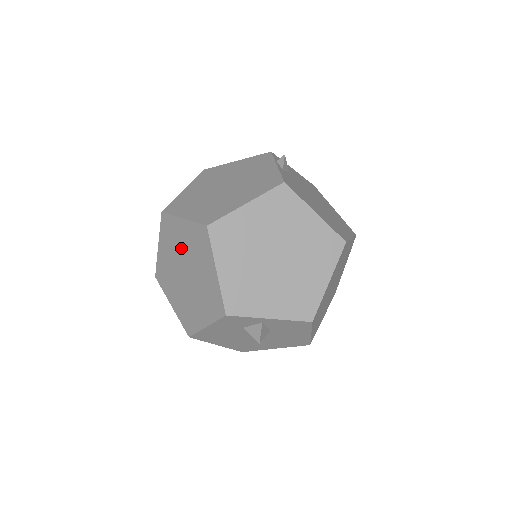
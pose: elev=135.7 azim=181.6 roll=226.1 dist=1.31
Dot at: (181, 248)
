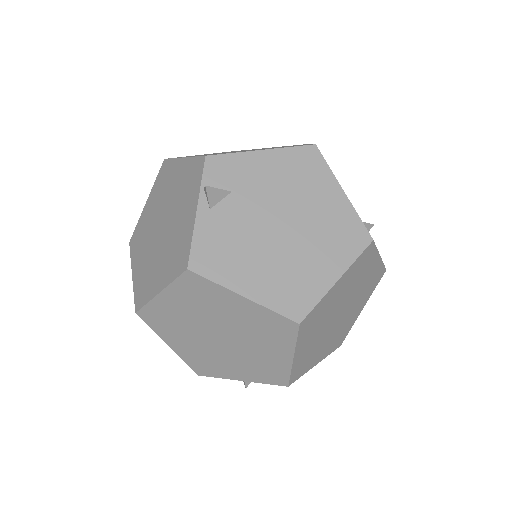
Dot at: occluded
